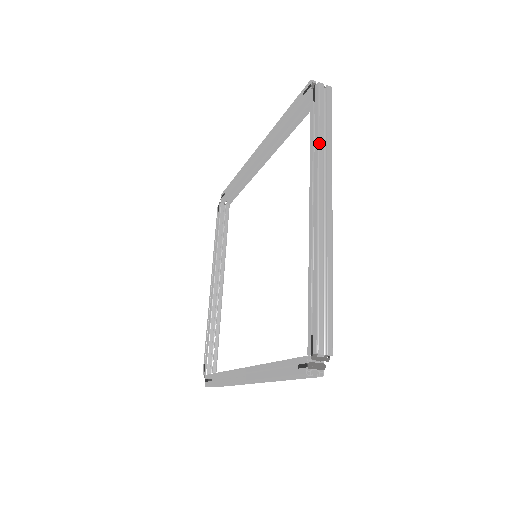
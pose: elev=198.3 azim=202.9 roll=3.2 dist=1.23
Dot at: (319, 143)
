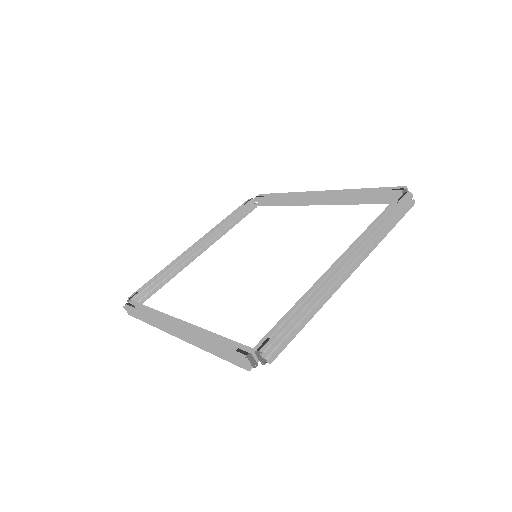
Dot at: (380, 228)
